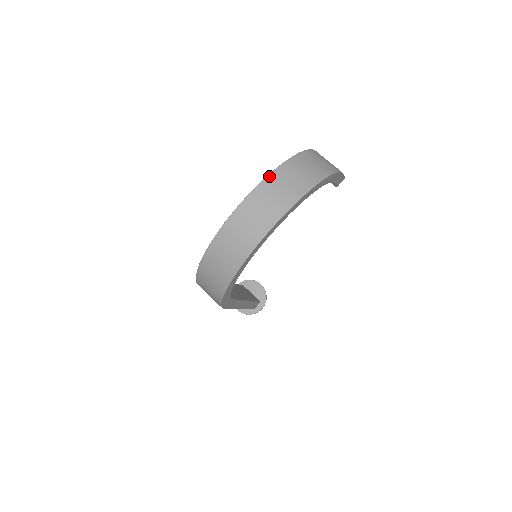
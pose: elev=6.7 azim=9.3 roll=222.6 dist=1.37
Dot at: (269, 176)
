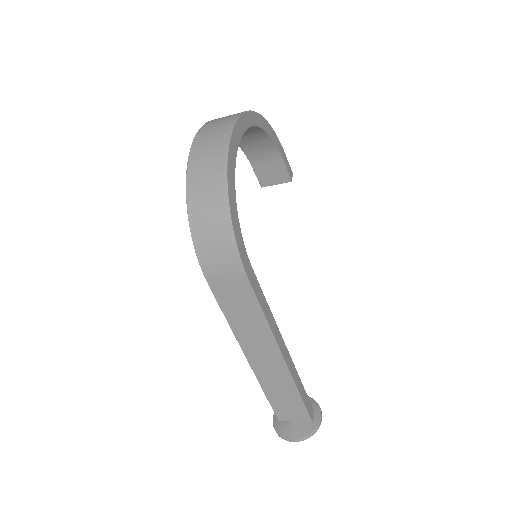
Dot at: occluded
